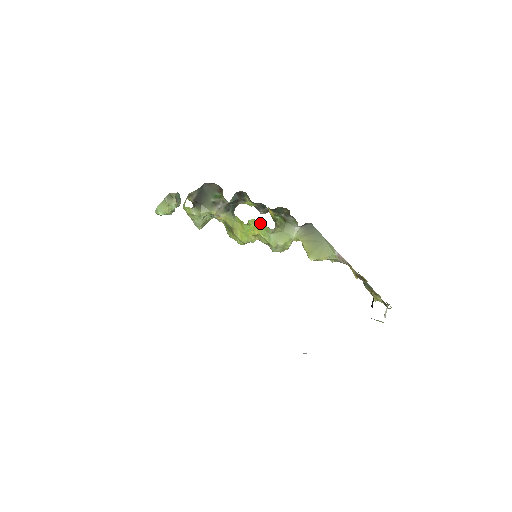
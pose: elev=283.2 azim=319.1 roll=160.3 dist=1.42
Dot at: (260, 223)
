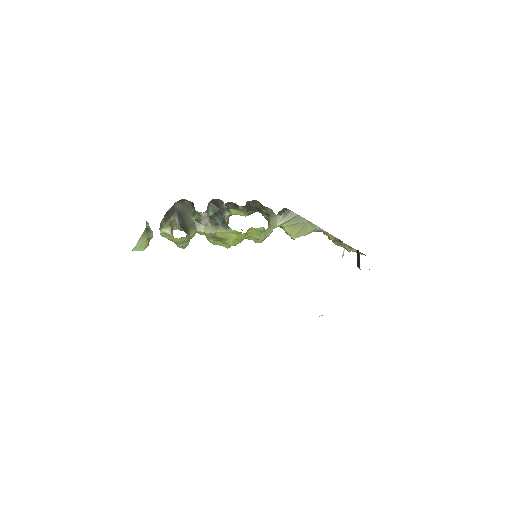
Dot at: (257, 228)
